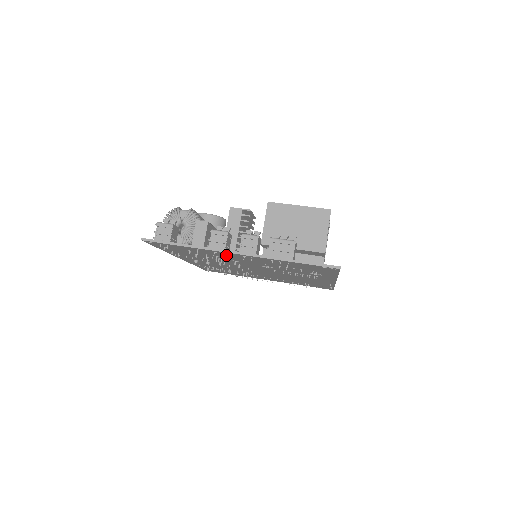
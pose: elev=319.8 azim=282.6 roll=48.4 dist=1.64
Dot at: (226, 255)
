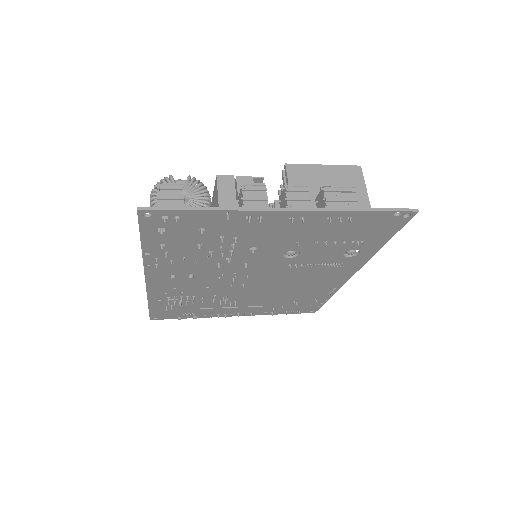
Dot at: (258, 226)
